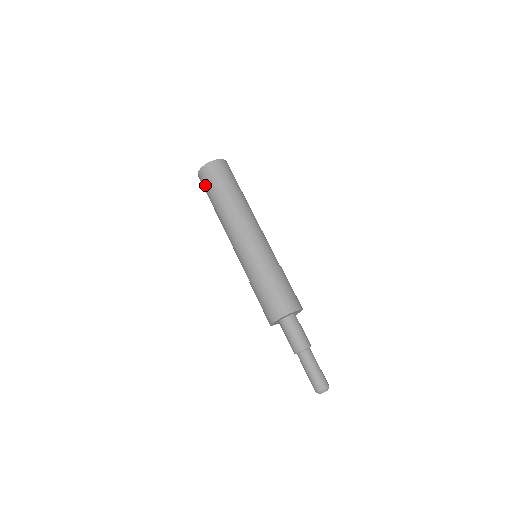
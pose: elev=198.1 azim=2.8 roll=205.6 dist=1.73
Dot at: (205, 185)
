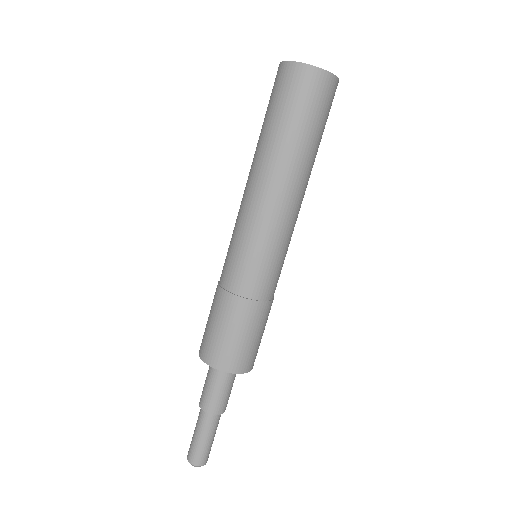
Dot at: (282, 95)
